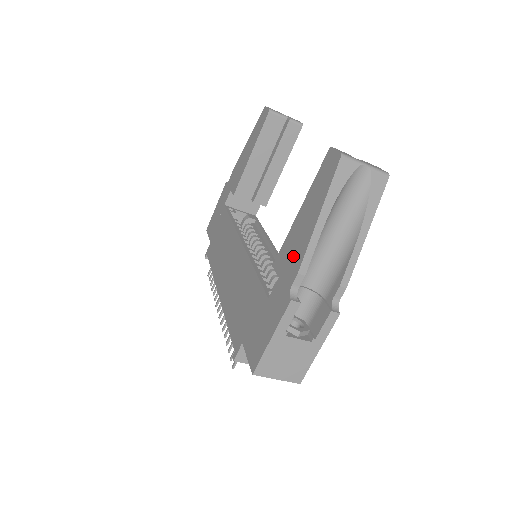
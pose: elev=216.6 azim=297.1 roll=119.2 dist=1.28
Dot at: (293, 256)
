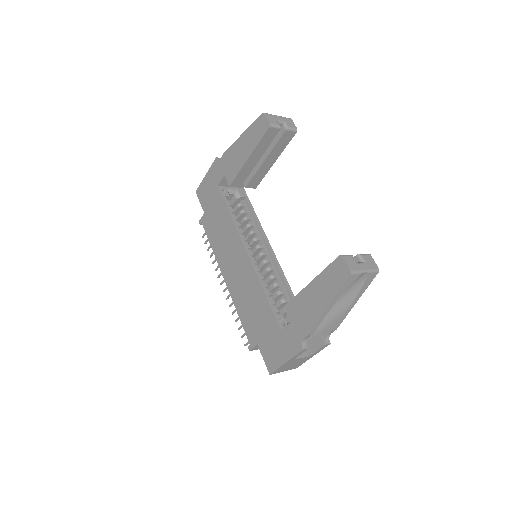
Dot at: (304, 318)
